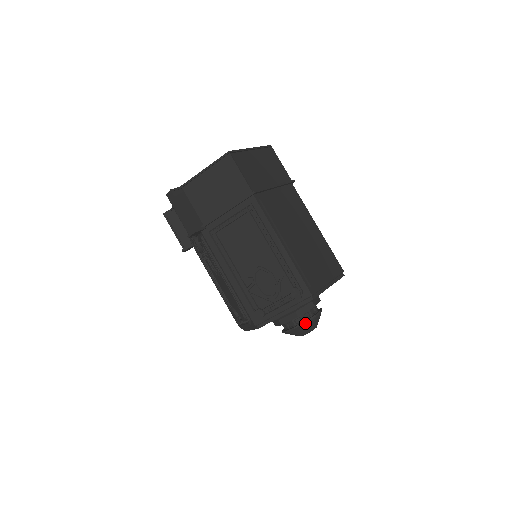
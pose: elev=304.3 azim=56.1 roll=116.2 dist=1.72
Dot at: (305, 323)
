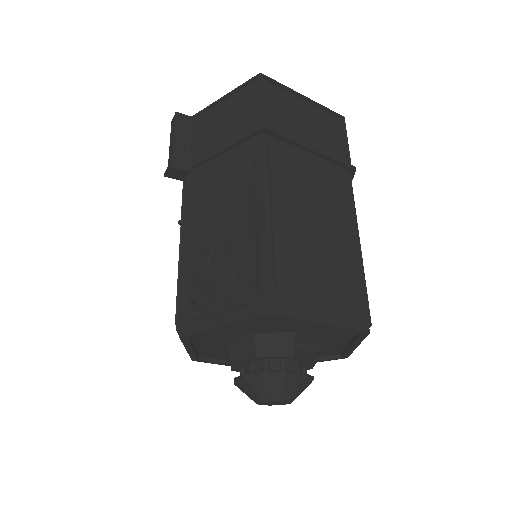
Dot at: (263, 375)
